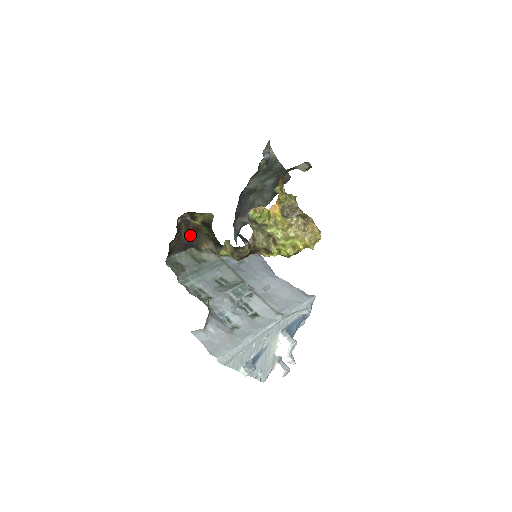
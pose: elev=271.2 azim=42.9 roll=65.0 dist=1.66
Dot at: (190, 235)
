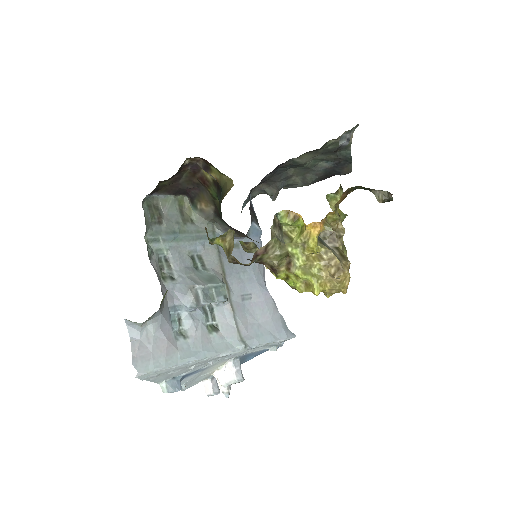
Dot at: (192, 183)
